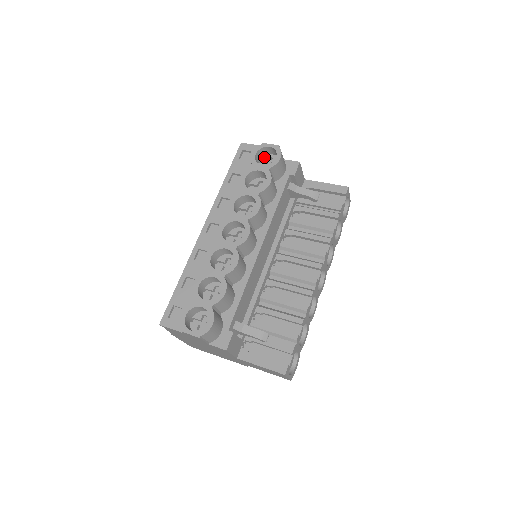
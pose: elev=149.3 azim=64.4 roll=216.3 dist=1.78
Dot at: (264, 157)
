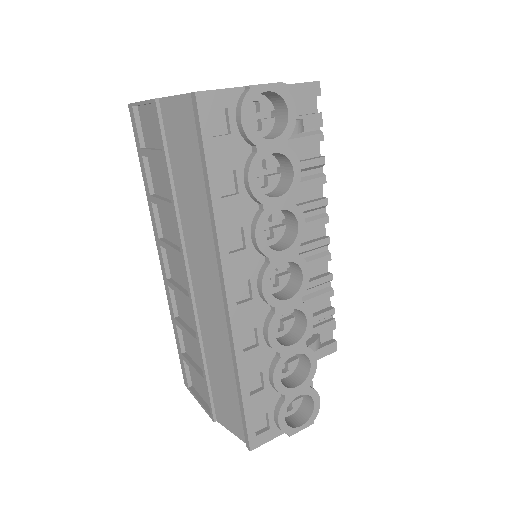
Dot at: occluded
